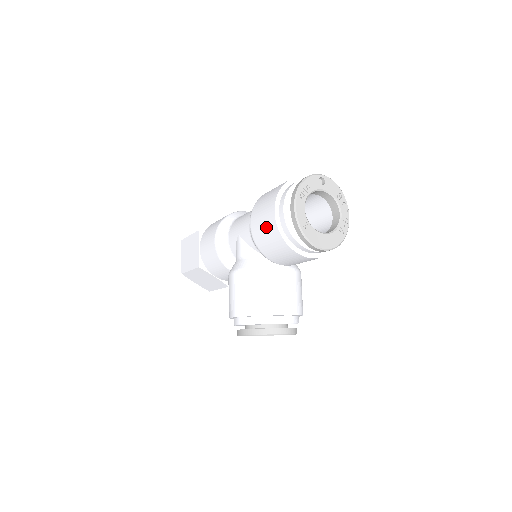
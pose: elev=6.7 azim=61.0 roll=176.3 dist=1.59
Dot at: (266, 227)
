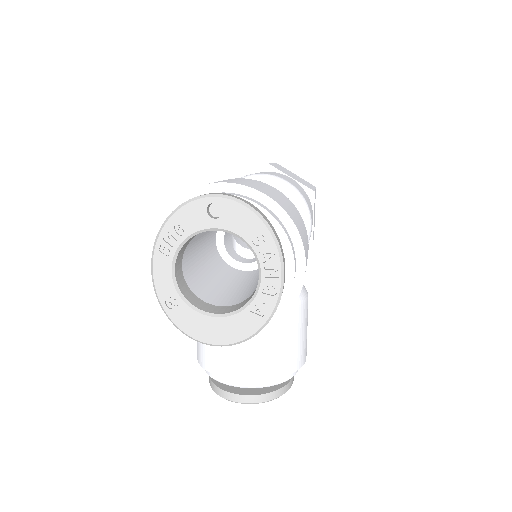
Dot at: occluded
